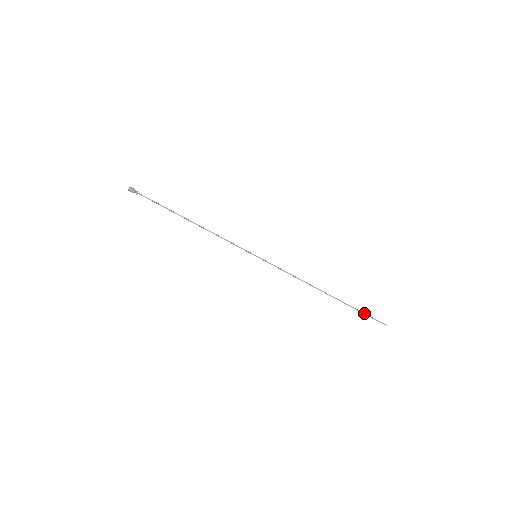
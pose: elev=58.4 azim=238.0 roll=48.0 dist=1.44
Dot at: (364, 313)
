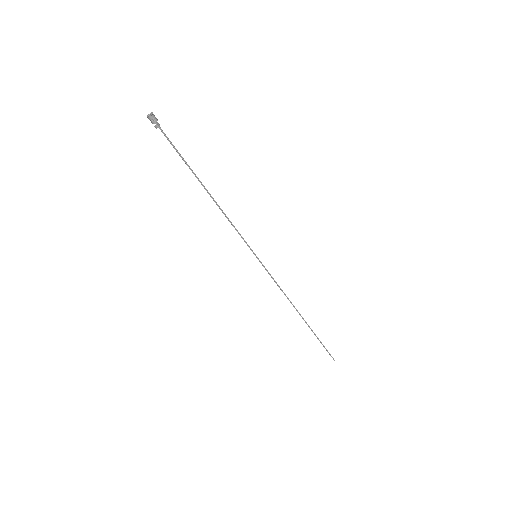
Dot at: (323, 345)
